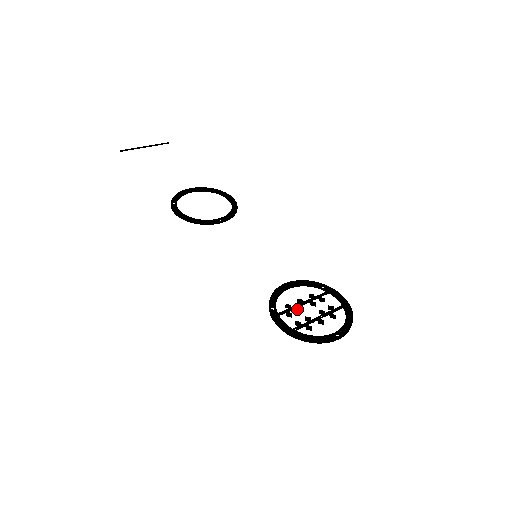
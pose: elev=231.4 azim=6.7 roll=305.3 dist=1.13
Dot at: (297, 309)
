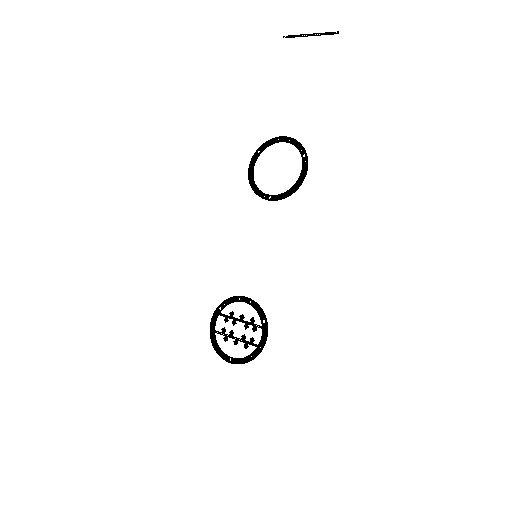
Dot at: (234, 321)
